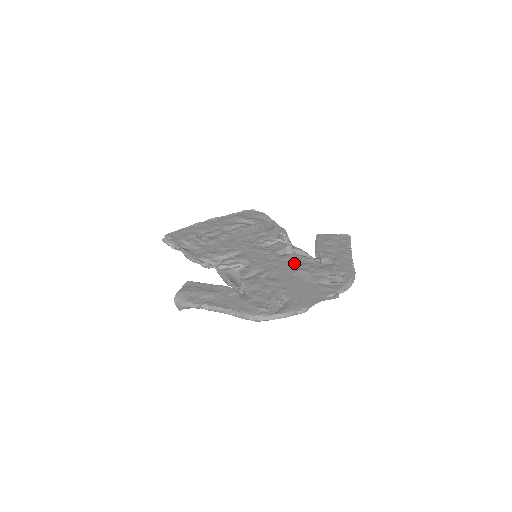
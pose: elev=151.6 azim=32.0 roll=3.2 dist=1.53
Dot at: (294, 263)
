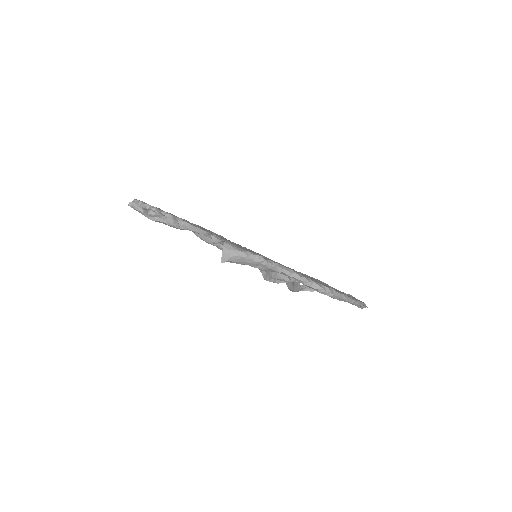
Dot at: occluded
